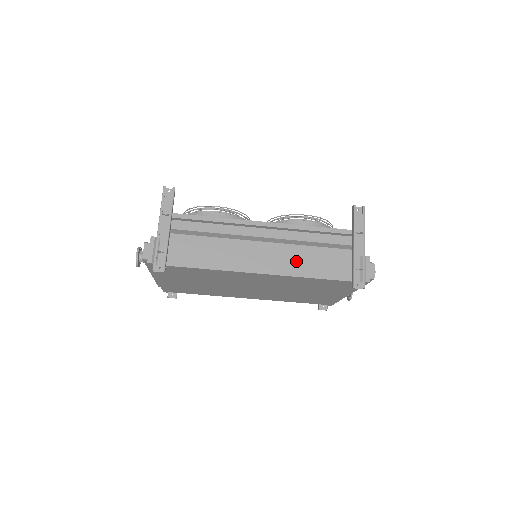
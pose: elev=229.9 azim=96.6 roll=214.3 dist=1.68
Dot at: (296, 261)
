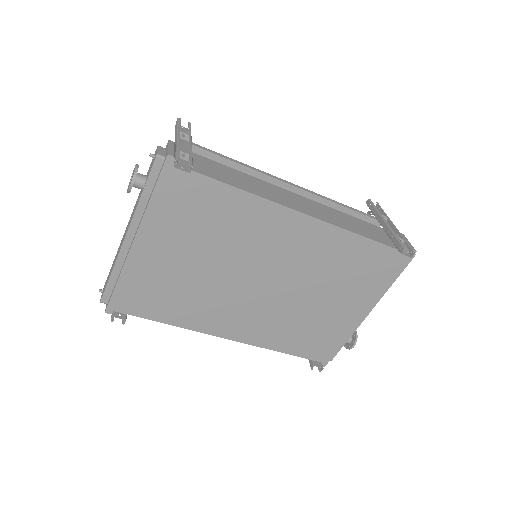
Dot at: (336, 217)
